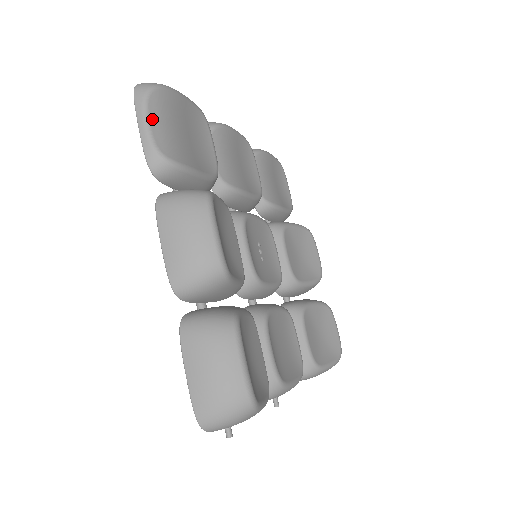
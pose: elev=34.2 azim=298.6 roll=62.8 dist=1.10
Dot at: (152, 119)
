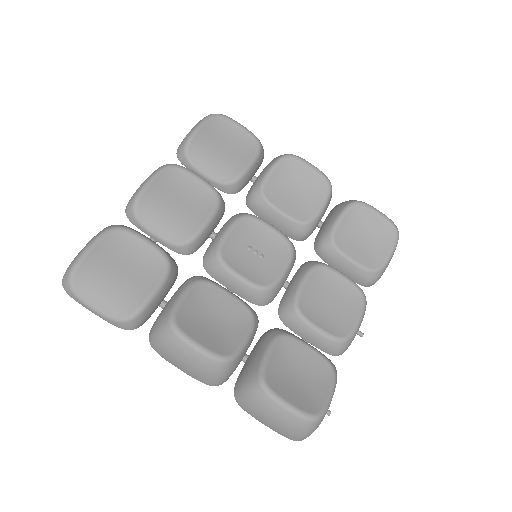
Dot at: (93, 302)
